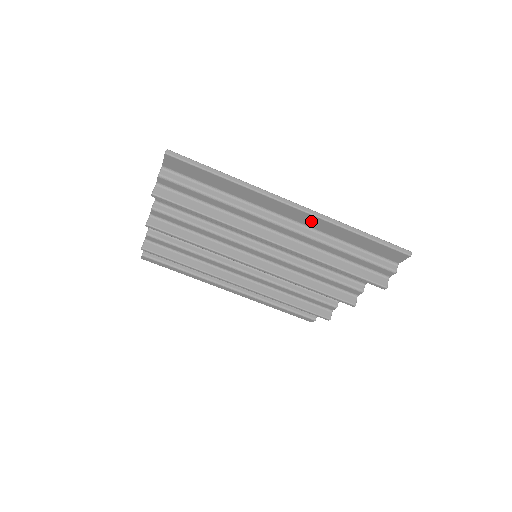
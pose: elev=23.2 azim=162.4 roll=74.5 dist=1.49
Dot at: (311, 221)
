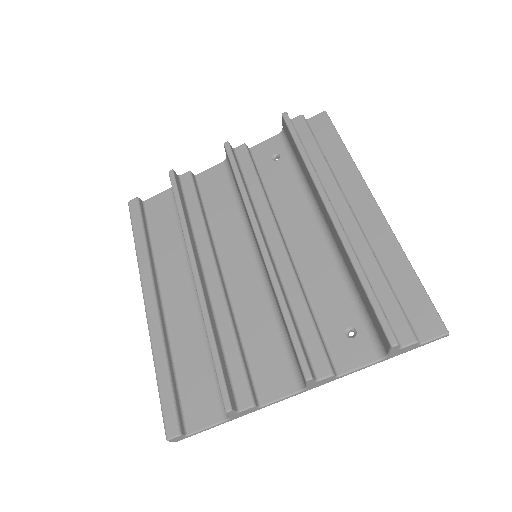
Dot at: (376, 227)
